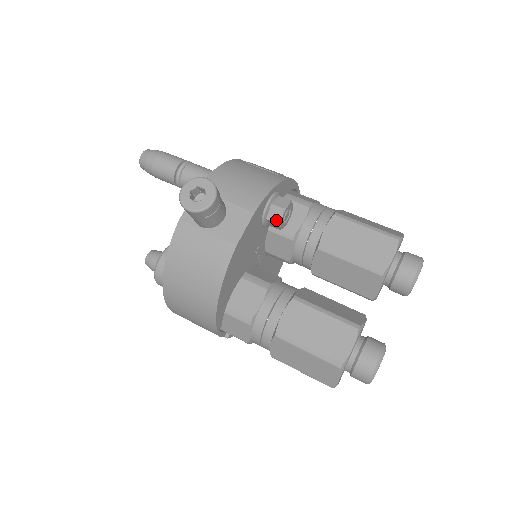
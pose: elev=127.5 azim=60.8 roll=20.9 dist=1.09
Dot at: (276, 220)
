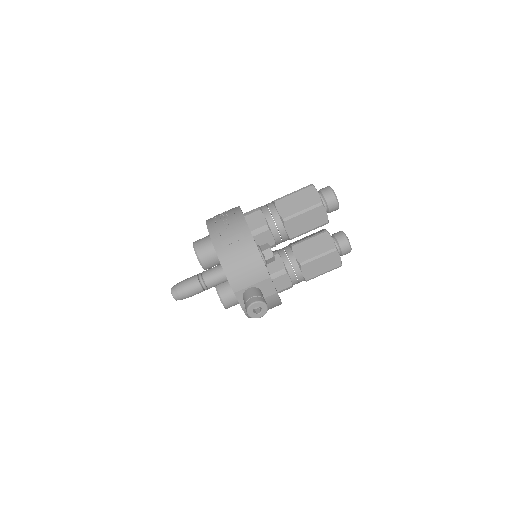
Dot at: occluded
